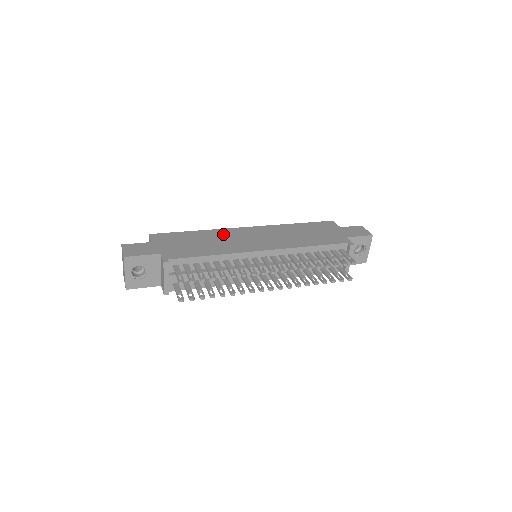
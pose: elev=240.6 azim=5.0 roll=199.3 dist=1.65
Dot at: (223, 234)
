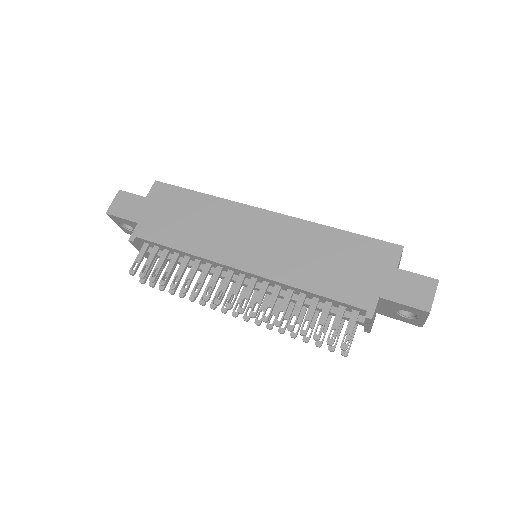
Dot at: (225, 214)
